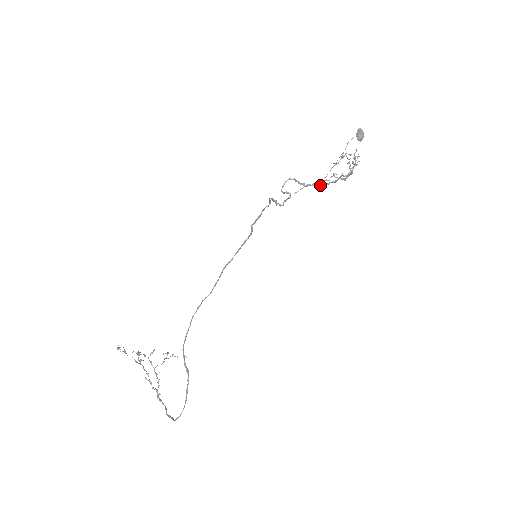
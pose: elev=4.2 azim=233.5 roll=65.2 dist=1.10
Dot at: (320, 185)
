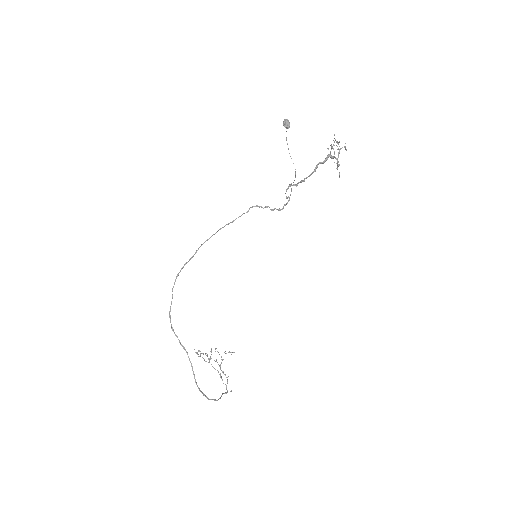
Dot at: (304, 180)
